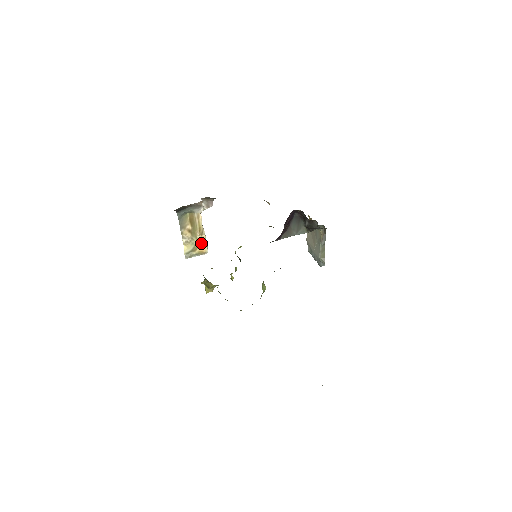
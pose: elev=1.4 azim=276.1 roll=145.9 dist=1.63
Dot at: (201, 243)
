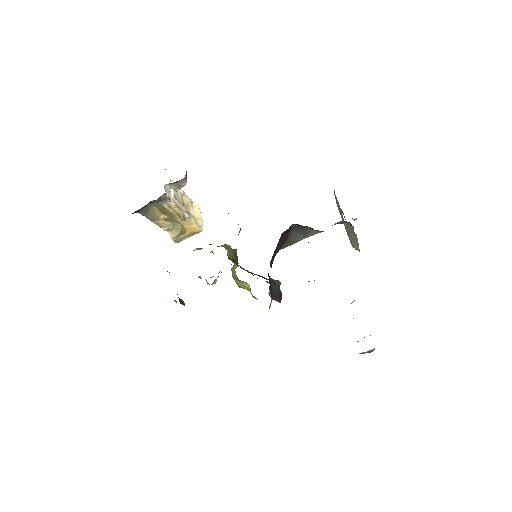
Dot at: (188, 225)
